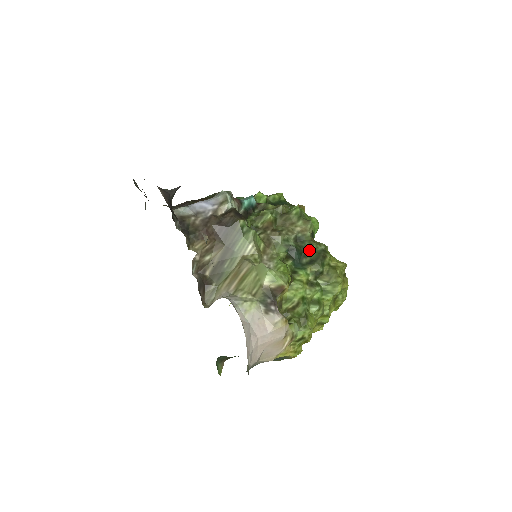
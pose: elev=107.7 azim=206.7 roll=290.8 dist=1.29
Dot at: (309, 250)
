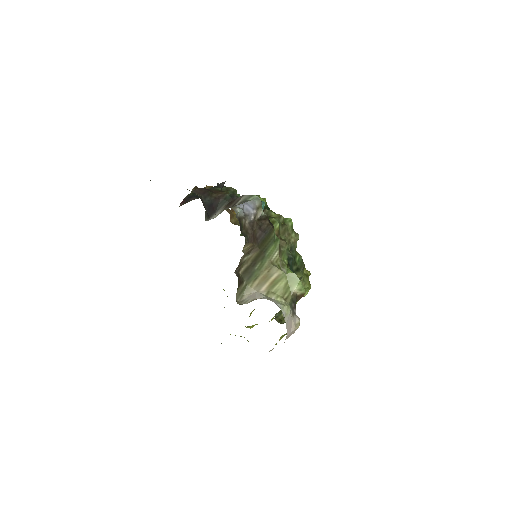
Dot at: (296, 259)
